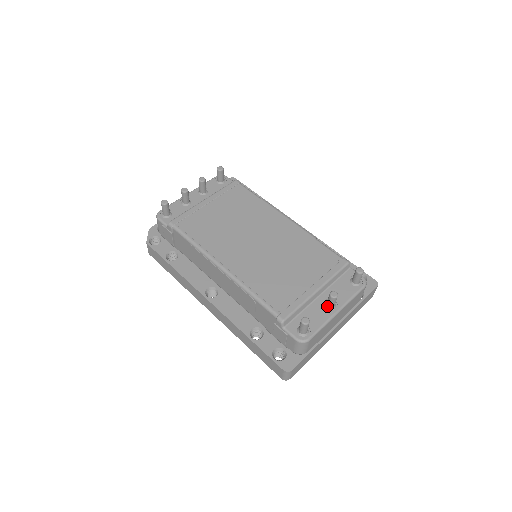
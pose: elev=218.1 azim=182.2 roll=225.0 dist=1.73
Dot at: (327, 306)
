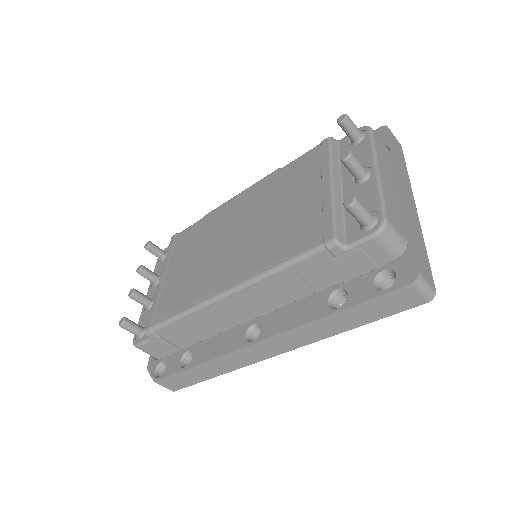
Dot at: (360, 180)
